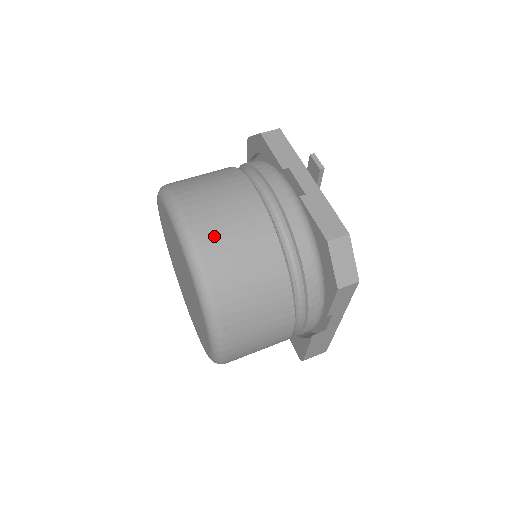
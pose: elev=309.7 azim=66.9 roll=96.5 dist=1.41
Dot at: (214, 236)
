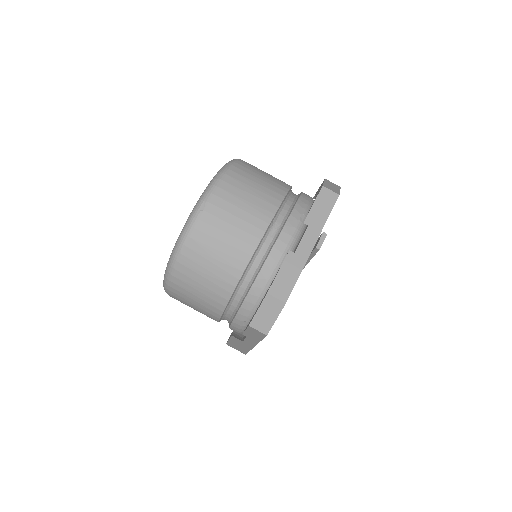
Dot at: (214, 221)
